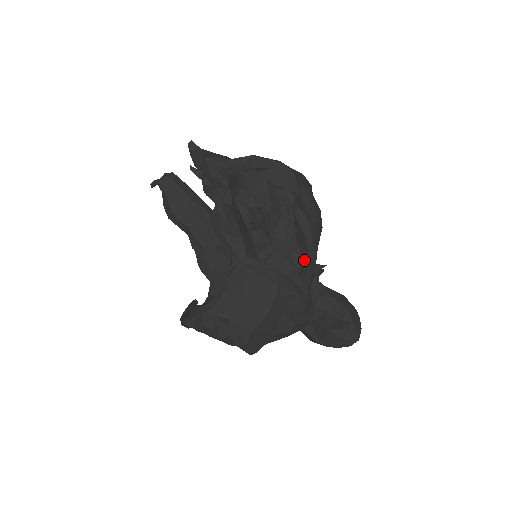
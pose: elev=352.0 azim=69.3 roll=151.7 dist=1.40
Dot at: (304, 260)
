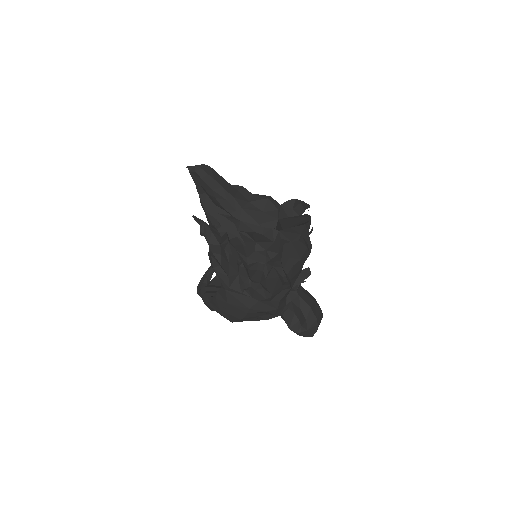
Dot at: (275, 294)
